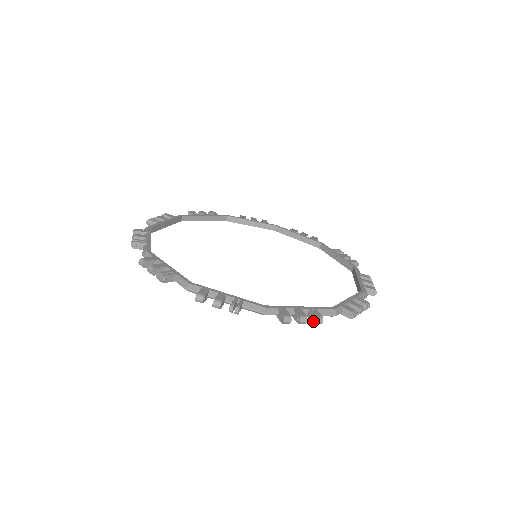
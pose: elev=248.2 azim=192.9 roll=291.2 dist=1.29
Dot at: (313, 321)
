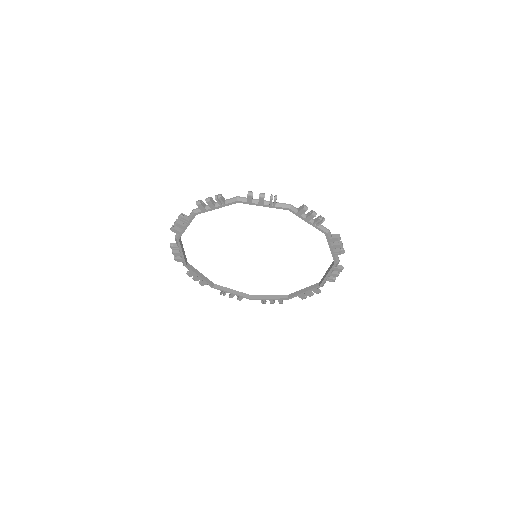
Dot at: (215, 198)
